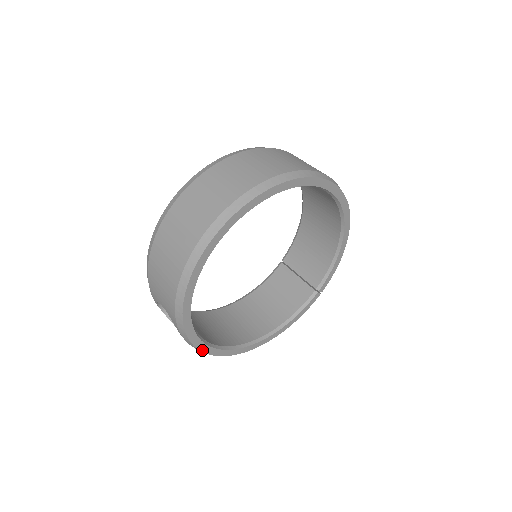
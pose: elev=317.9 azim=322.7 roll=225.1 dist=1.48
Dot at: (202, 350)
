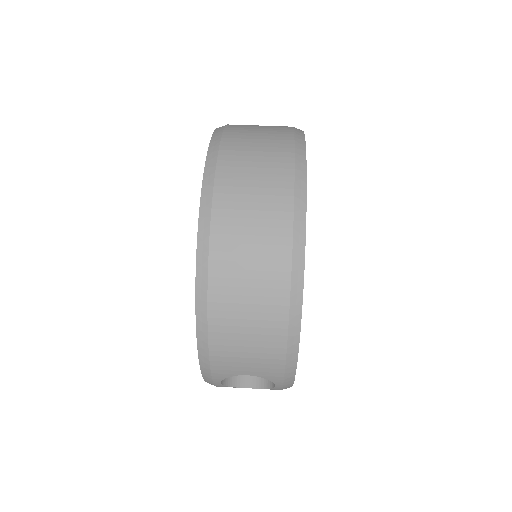
Dot at: occluded
